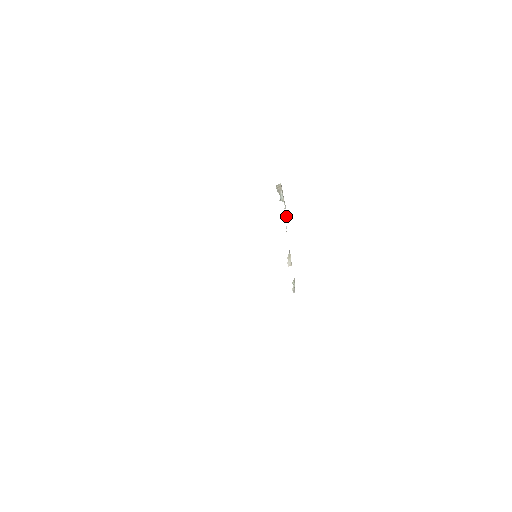
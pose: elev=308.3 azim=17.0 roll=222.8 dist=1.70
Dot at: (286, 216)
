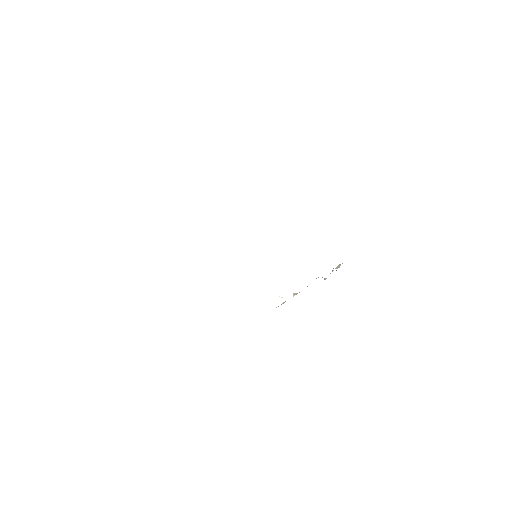
Dot at: occluded
